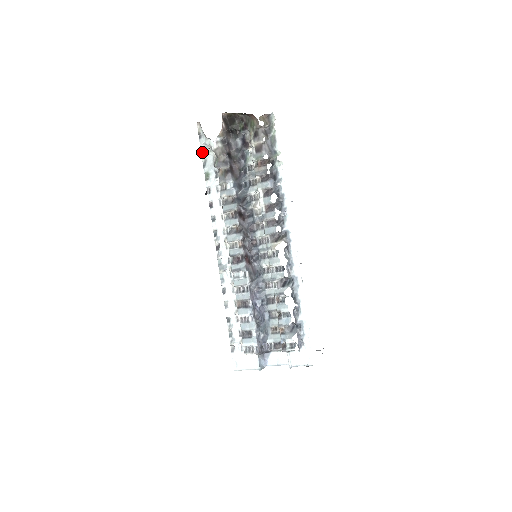
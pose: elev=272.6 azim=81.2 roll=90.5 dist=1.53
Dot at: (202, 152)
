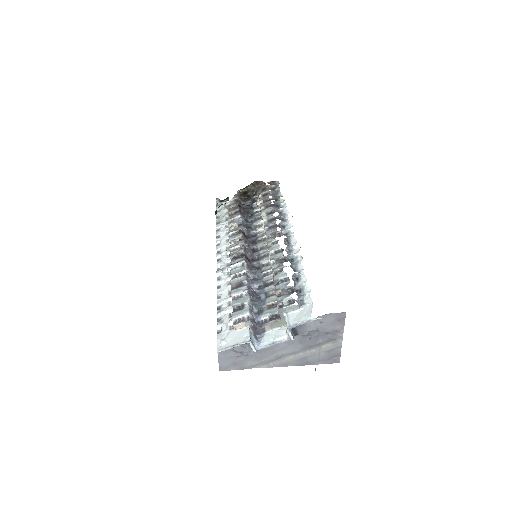
Dot at: (217, 212)
